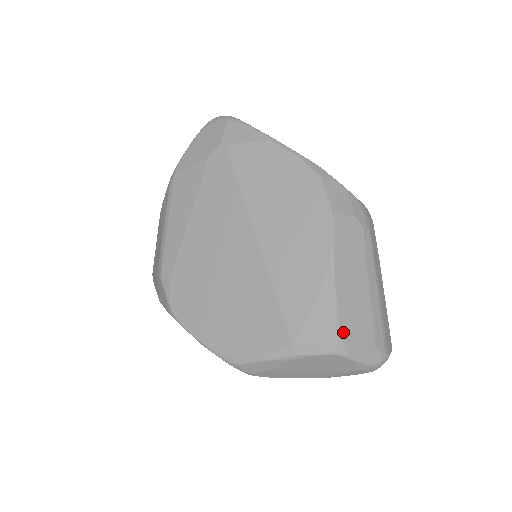
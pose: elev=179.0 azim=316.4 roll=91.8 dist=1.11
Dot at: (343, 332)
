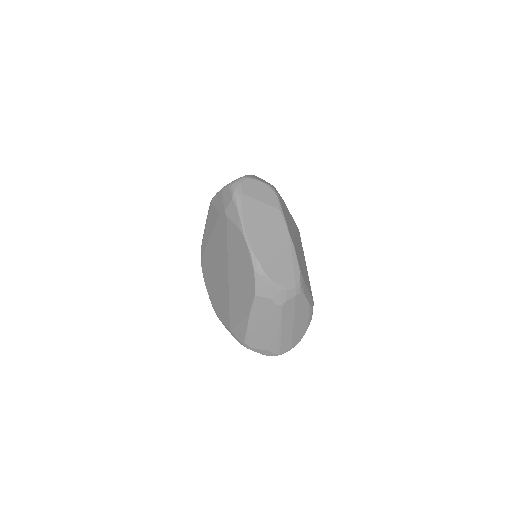
Dot at: (249, 342)
